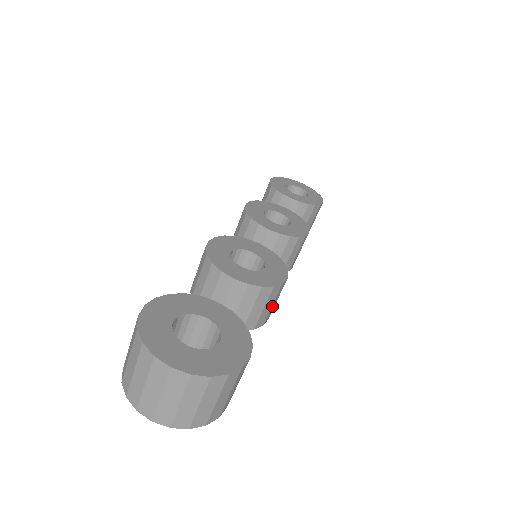
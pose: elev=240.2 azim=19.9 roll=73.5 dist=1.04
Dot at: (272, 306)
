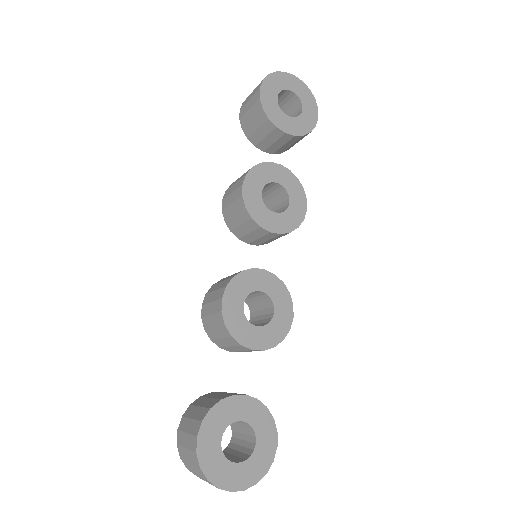
Dot at: occluded
